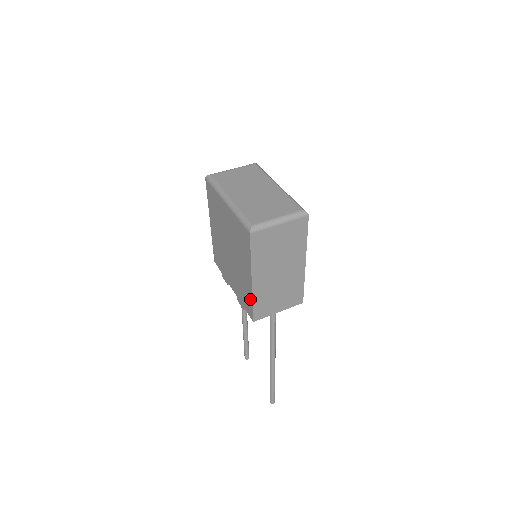
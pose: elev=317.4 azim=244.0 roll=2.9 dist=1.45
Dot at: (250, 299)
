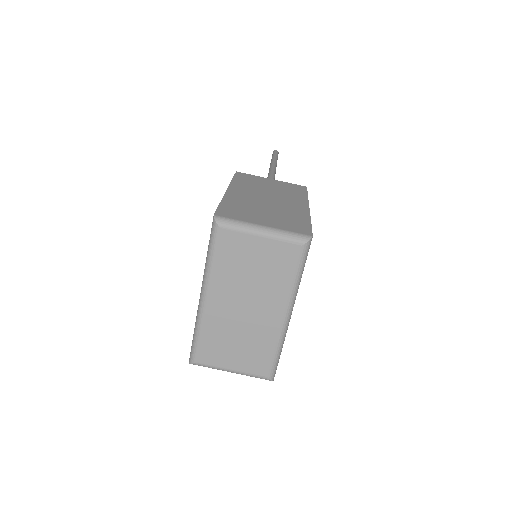
Dot at: occluded
